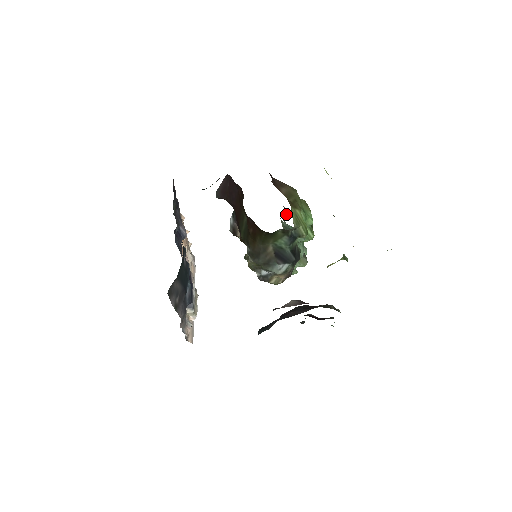
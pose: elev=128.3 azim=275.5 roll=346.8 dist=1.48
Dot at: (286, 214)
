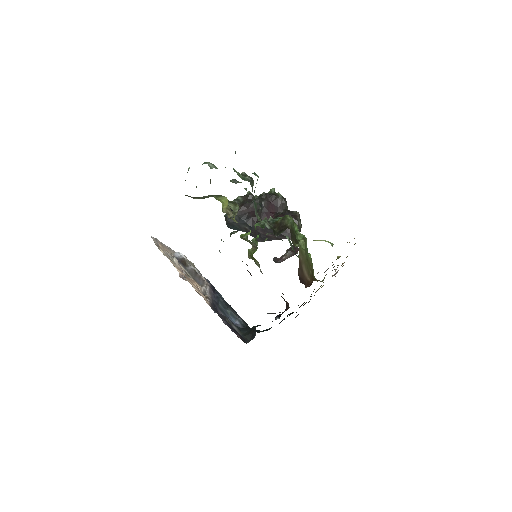
Dot at: occluded
